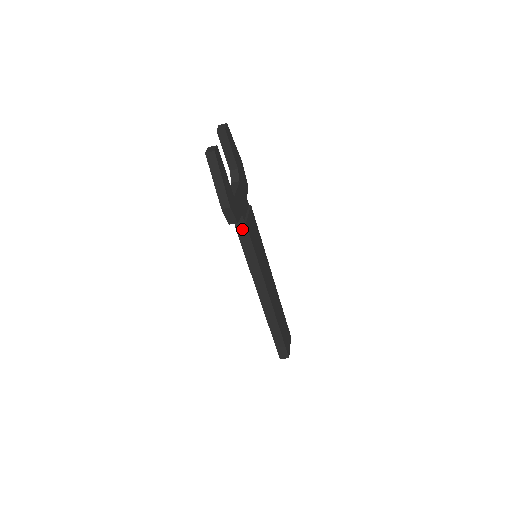
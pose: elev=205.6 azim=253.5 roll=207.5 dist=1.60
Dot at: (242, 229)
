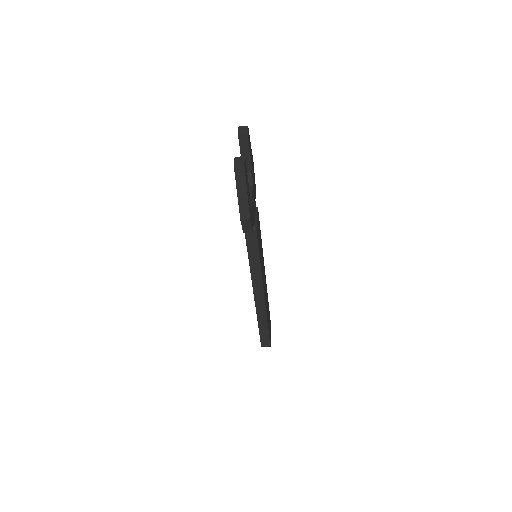
Dot at: (251, 234)
